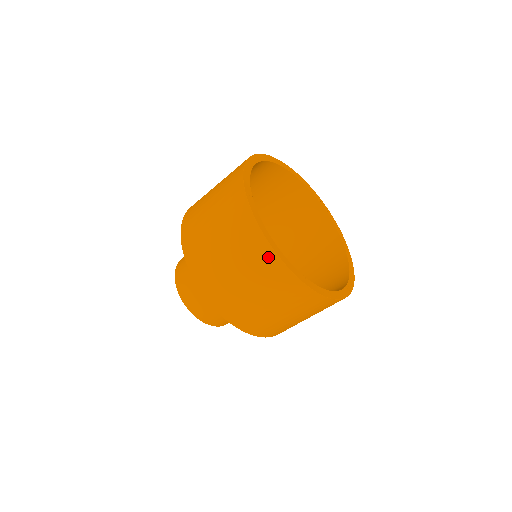
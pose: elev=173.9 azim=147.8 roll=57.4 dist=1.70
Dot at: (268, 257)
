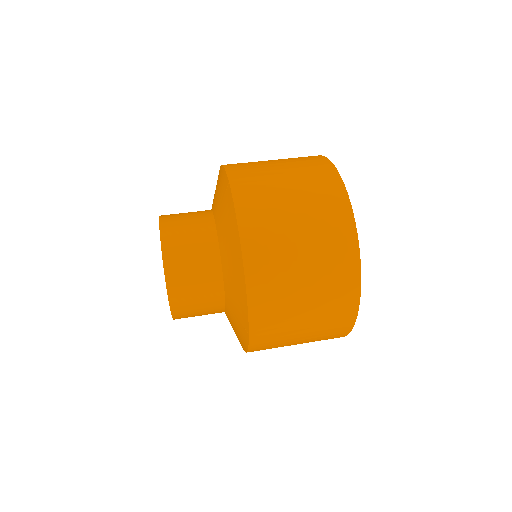
Dot at: (351, 278)
